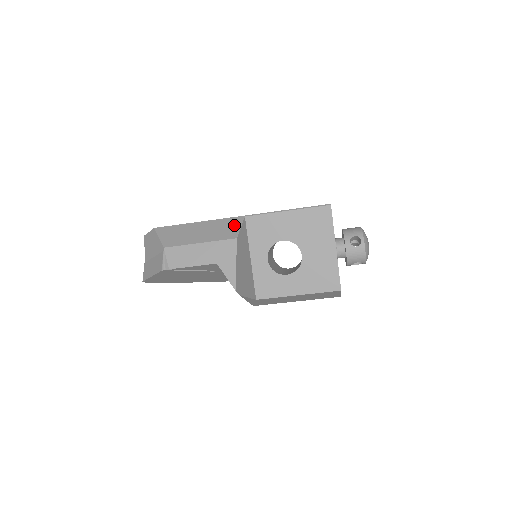
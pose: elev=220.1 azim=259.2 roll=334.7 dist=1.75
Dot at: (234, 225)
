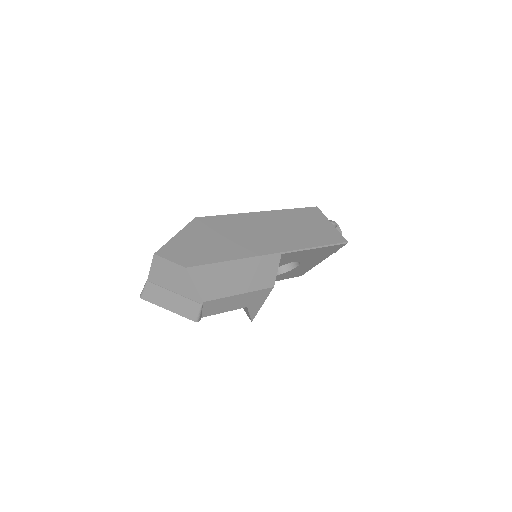
Dot at: (272, 268)
